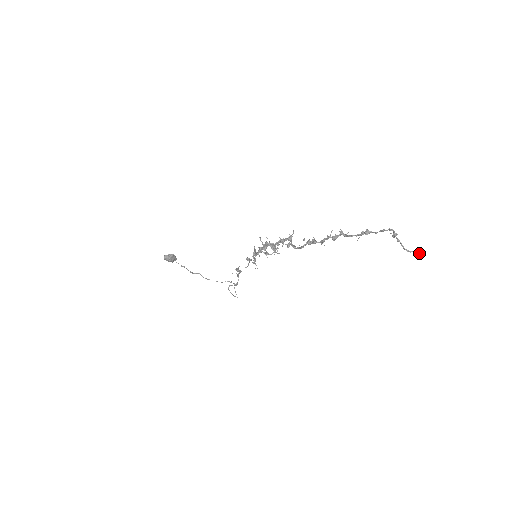
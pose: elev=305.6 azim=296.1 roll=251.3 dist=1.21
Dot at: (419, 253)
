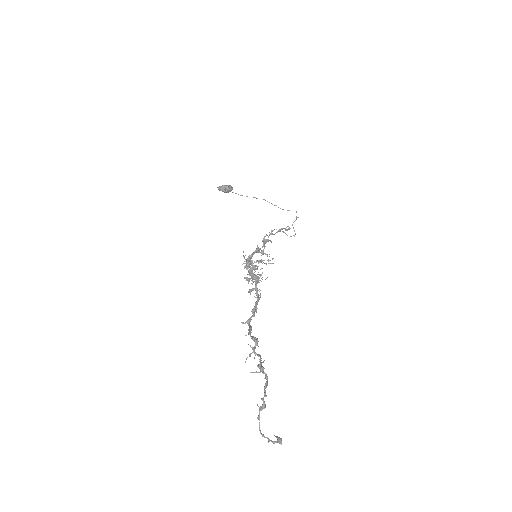
Dot at: (274, 442)
